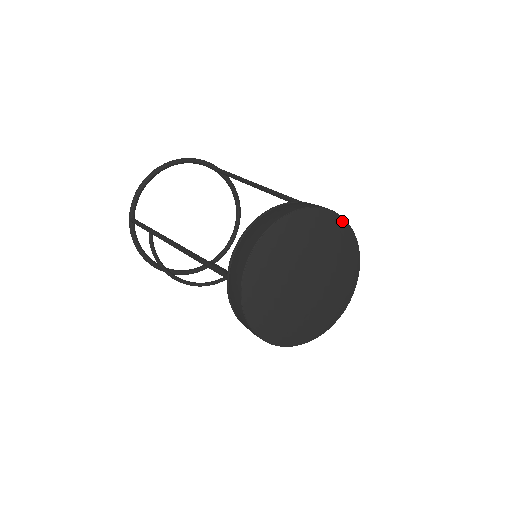
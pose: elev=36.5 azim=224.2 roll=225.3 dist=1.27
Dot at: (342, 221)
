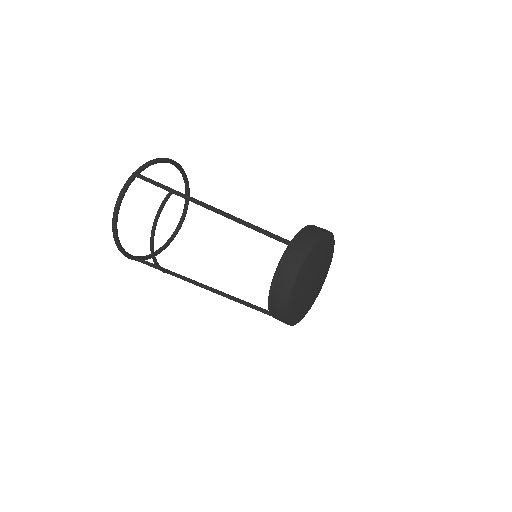
Dot at: occluded
